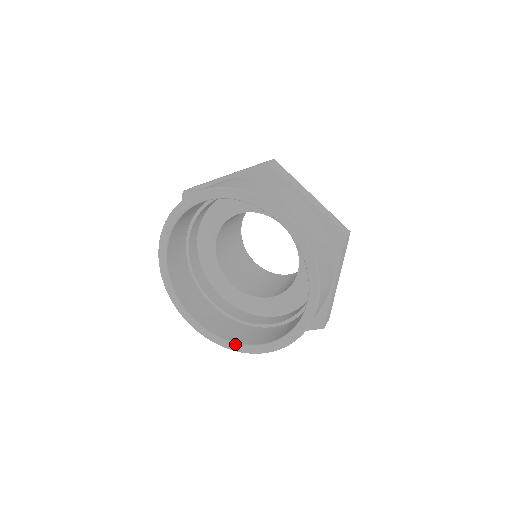
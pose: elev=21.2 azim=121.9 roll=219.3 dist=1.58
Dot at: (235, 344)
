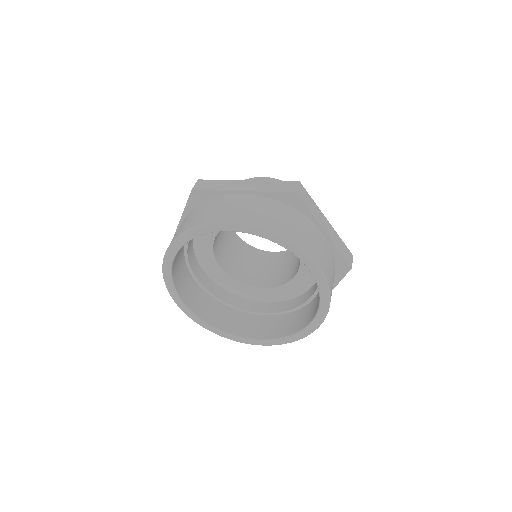
Dot at: (295, 335)
